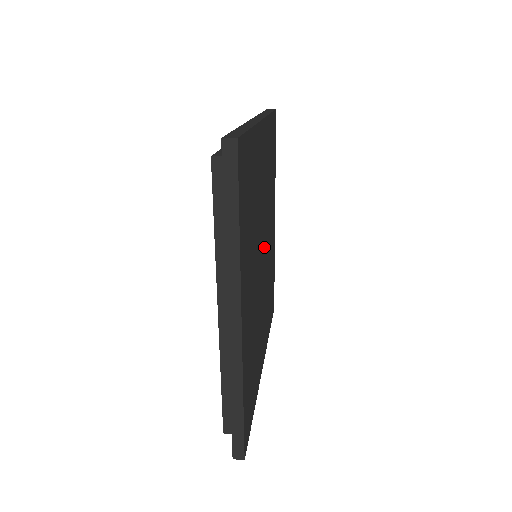
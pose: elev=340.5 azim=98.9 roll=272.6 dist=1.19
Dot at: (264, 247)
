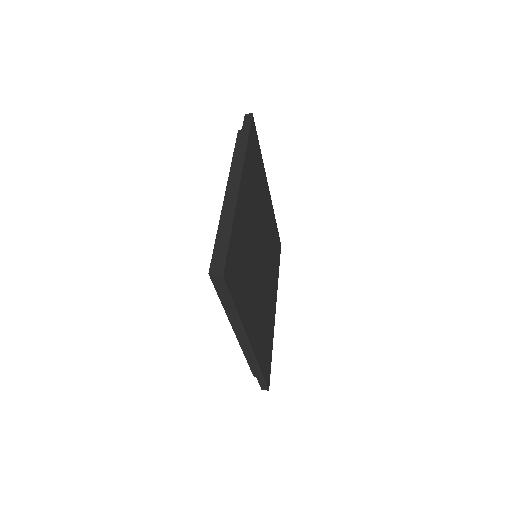
Dot at: (261, 246)
